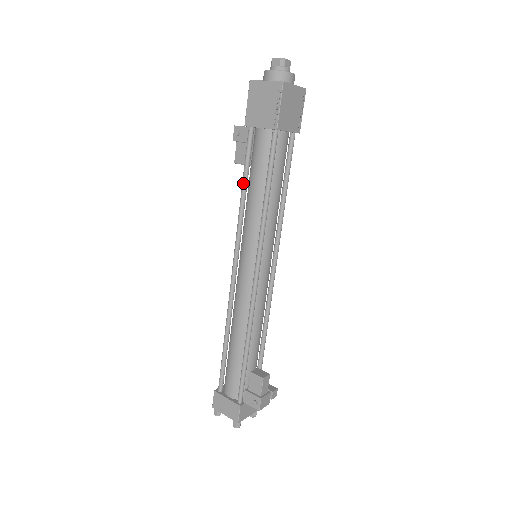
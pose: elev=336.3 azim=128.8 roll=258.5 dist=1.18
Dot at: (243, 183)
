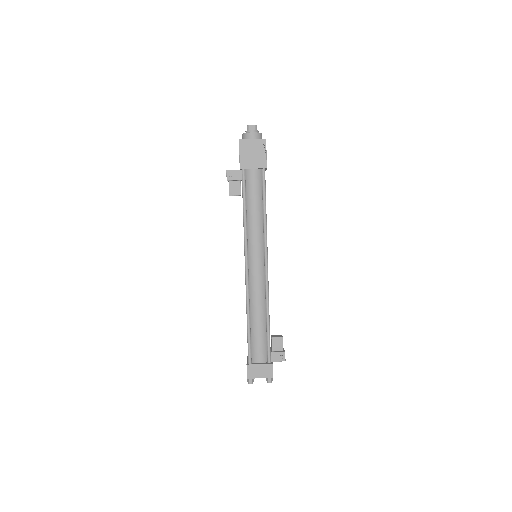
Dot at: (244, 207)
